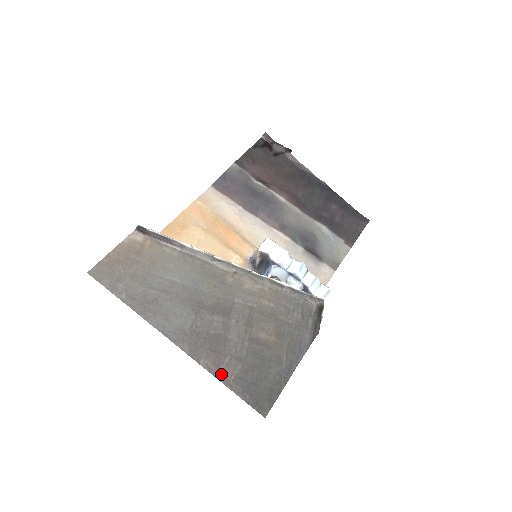
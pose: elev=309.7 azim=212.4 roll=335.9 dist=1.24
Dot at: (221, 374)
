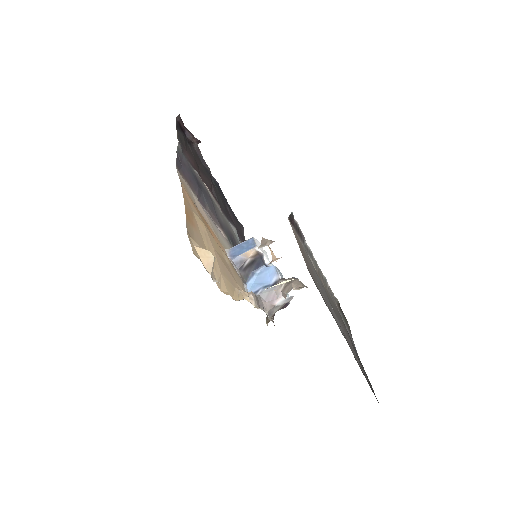
Dot at: occluded
